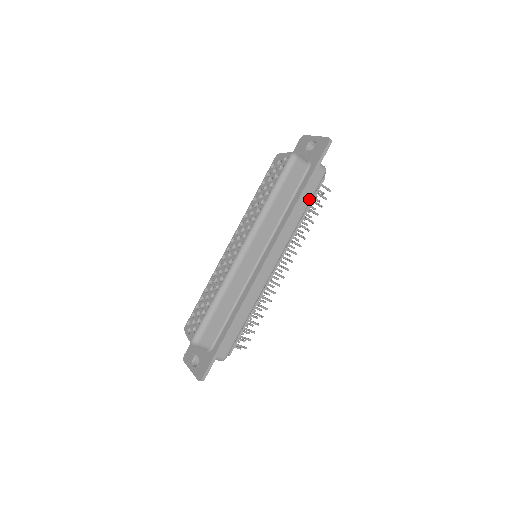
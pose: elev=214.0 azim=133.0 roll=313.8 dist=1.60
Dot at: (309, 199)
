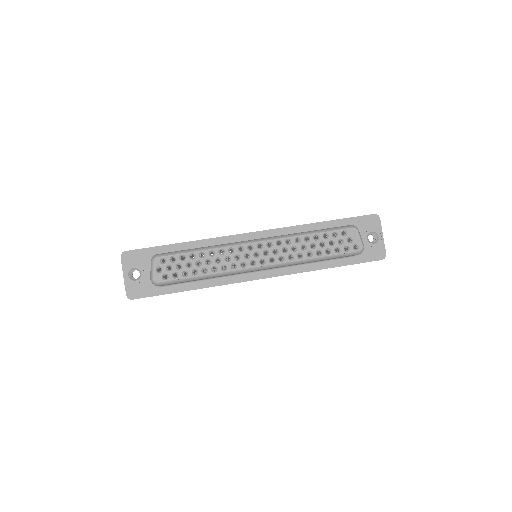
Dot at: occluded
